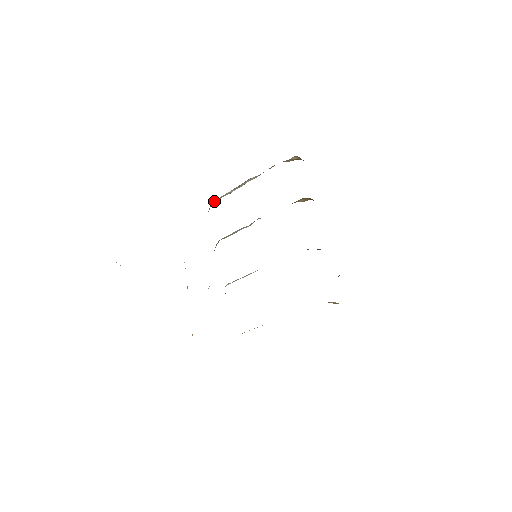
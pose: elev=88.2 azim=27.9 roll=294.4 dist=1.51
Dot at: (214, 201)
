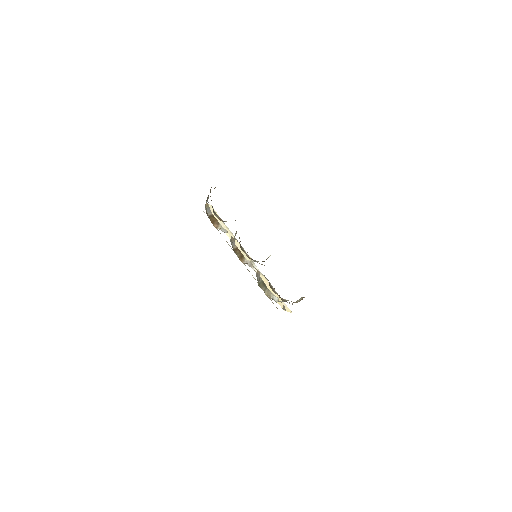
Dot at: (206, 203)
